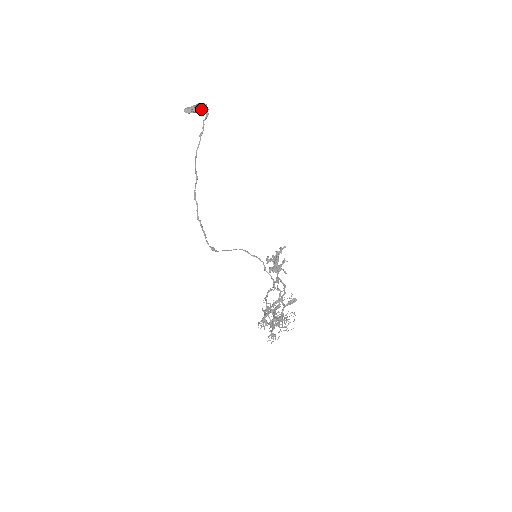
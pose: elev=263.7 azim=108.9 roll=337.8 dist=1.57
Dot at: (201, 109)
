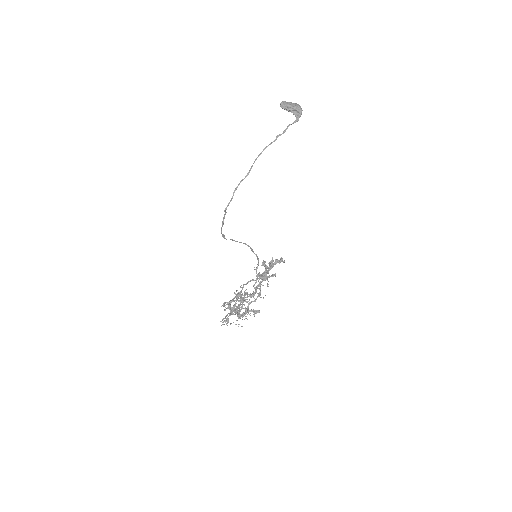
Dot at: (295, 112)
